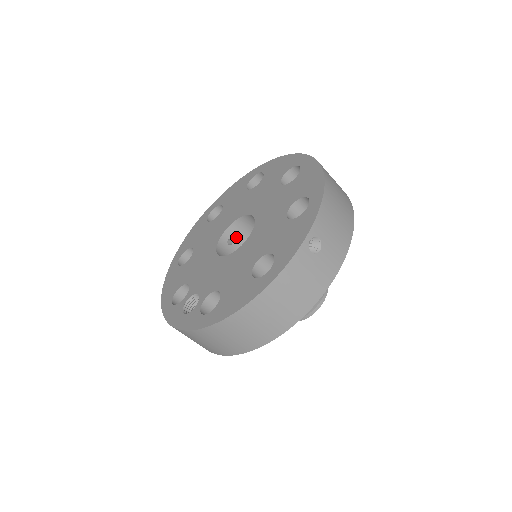
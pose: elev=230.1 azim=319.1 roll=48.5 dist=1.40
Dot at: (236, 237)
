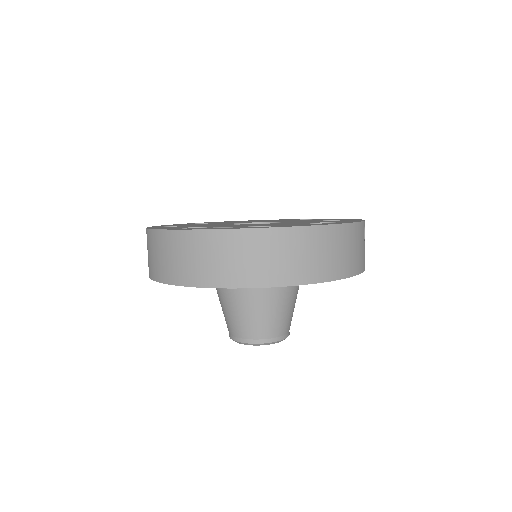
Dot at: occluded
